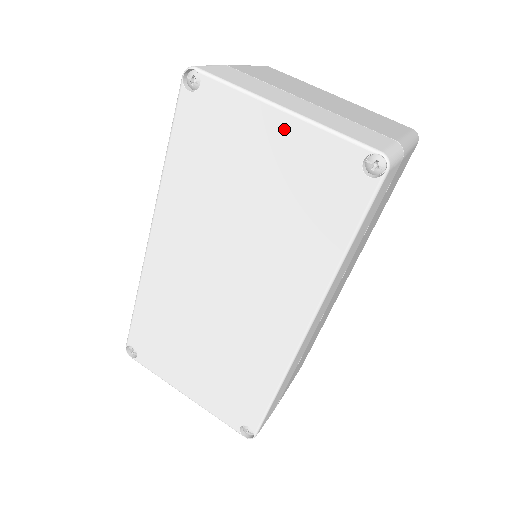
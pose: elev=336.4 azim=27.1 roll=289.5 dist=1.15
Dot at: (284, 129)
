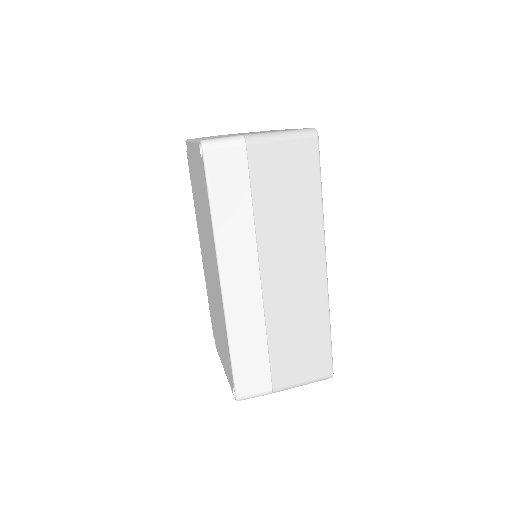
Dot at: occluded
